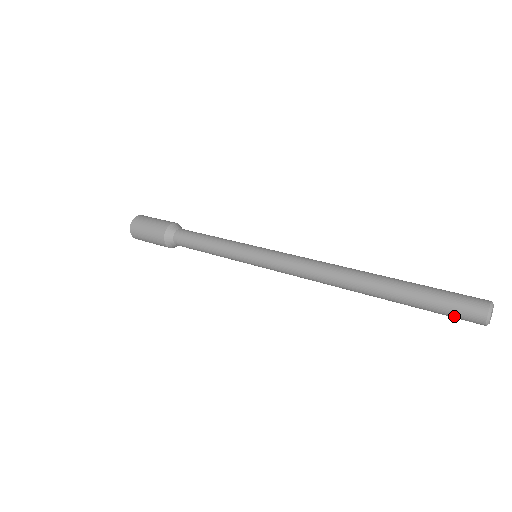
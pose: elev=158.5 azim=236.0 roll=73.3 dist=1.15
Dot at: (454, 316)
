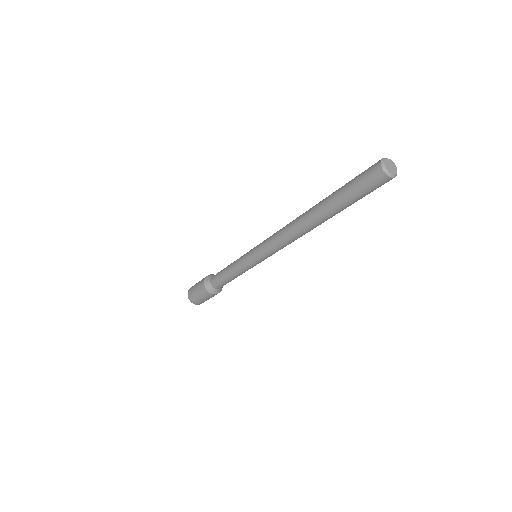
Dot at: (371, 189)
